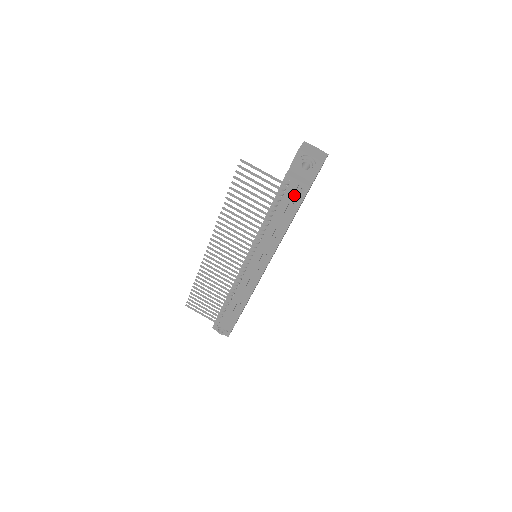
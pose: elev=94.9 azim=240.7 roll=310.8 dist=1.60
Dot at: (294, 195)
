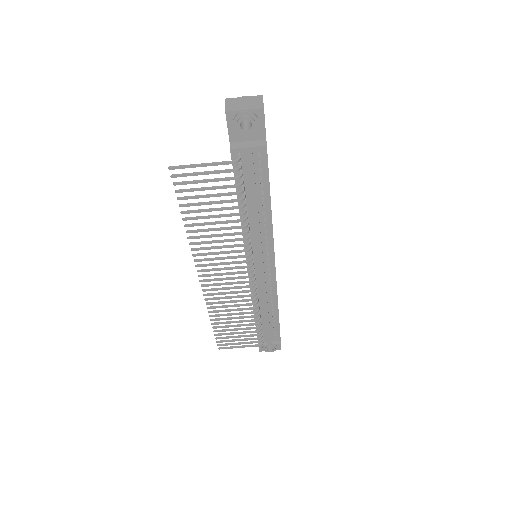
Dot at: (254, 167)
